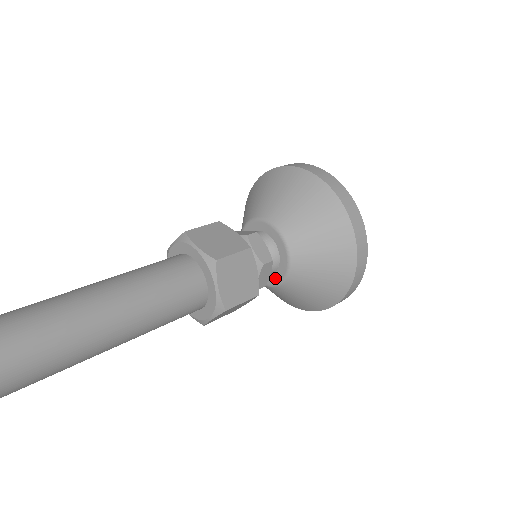
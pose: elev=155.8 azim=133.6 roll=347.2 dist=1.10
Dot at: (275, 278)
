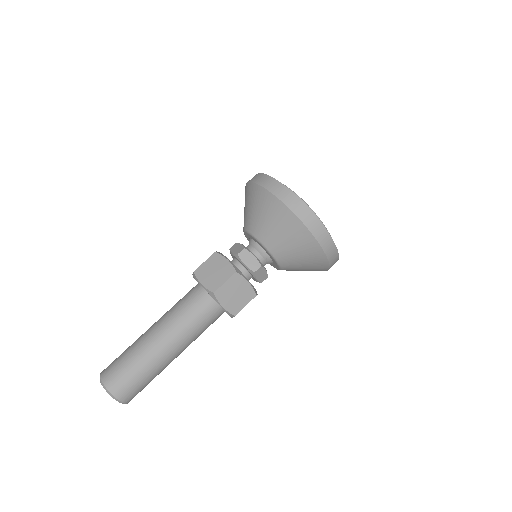
Dot at: occluded
